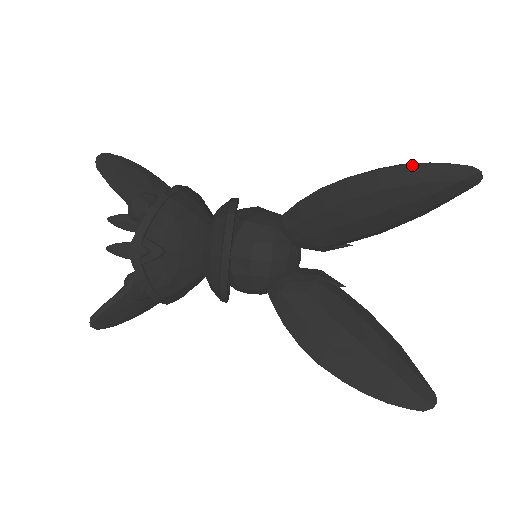
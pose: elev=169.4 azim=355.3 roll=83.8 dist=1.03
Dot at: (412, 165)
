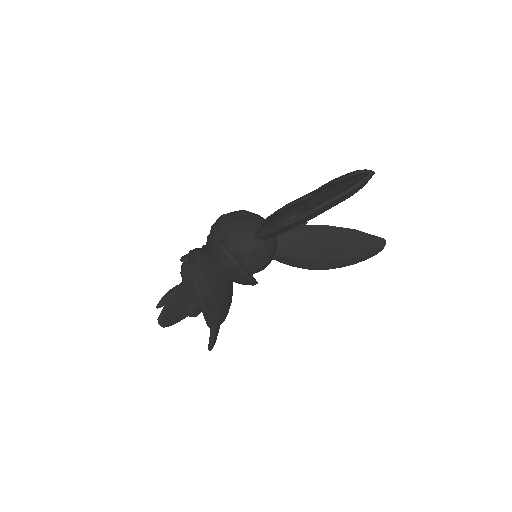
Dot at: (337, 199)
